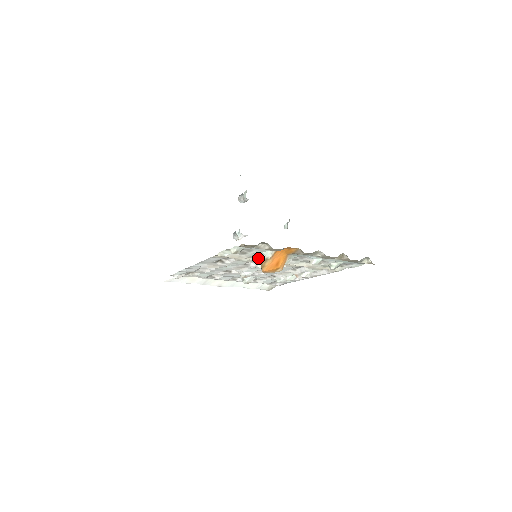
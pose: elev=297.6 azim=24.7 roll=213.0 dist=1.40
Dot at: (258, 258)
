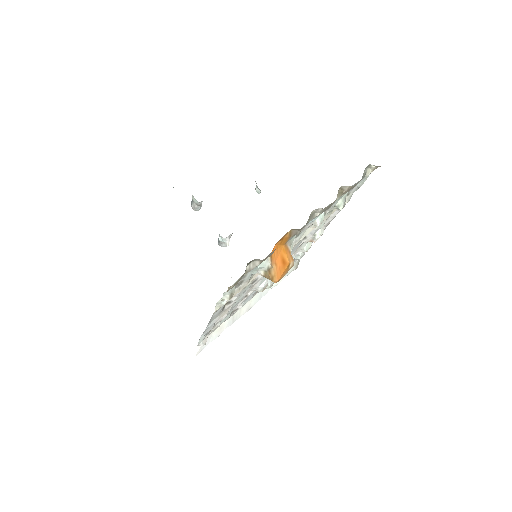
Dot at: occluded
